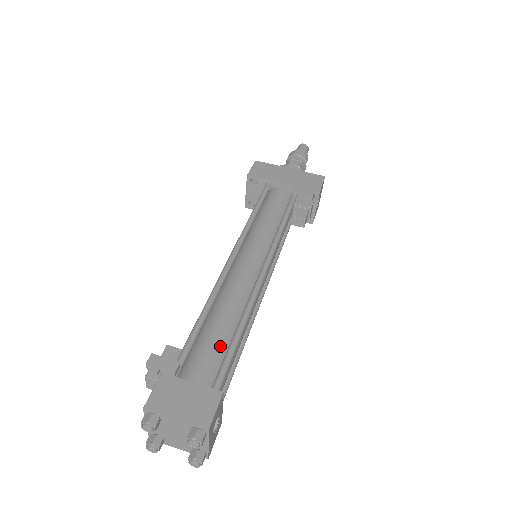
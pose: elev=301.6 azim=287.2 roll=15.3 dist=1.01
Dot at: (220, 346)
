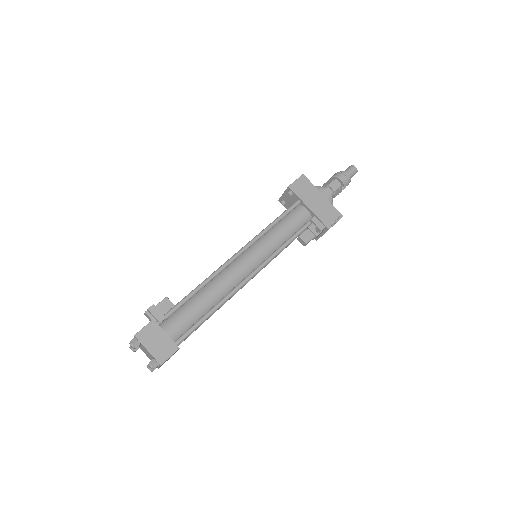
Dot at: (194, 317)
